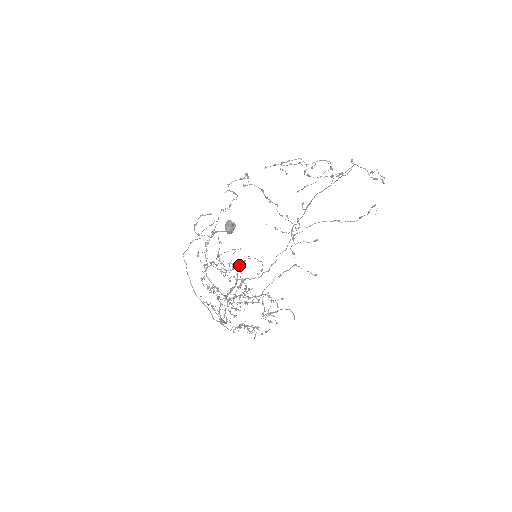
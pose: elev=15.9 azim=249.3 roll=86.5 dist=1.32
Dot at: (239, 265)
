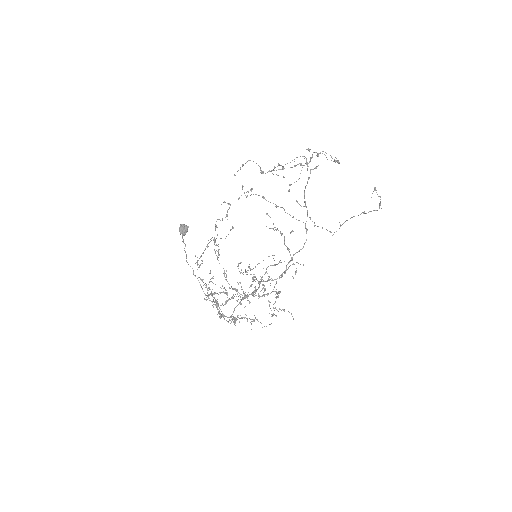
Dot at: occluded
